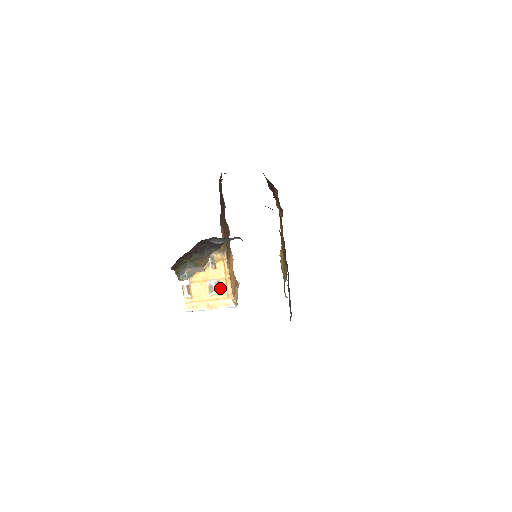
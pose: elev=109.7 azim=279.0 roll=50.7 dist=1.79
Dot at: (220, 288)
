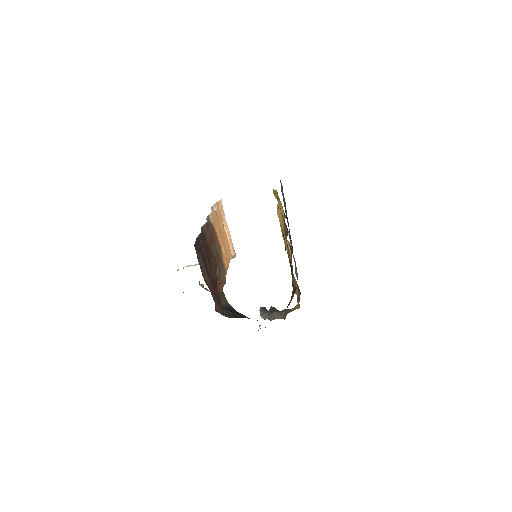
Dot at: occluded
